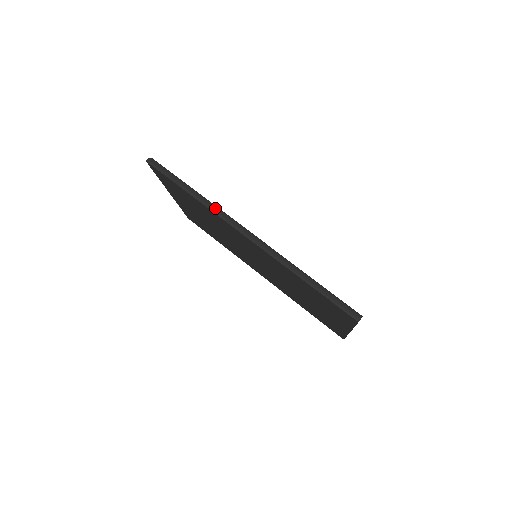
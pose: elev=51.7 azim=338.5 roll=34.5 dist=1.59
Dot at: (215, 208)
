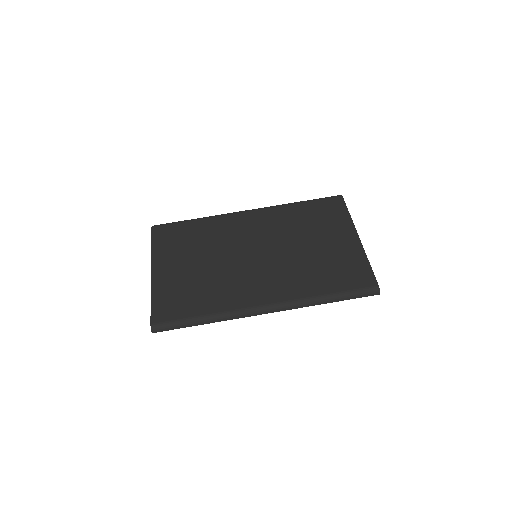
Dot at: (231, 317)
